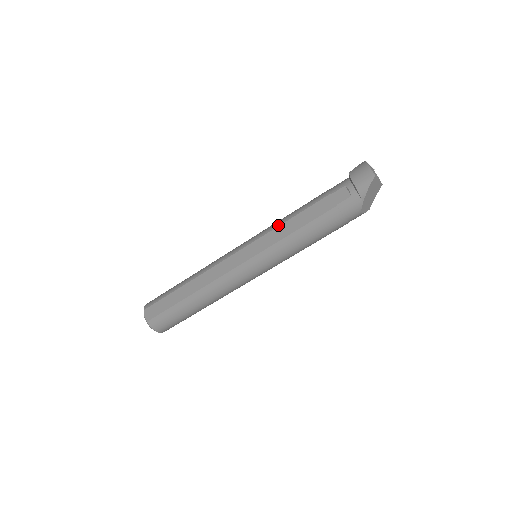
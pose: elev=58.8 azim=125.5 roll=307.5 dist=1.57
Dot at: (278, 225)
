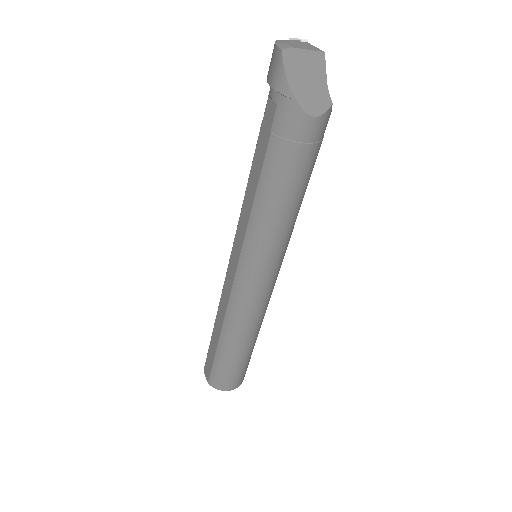
Dot at: (242, 204)
